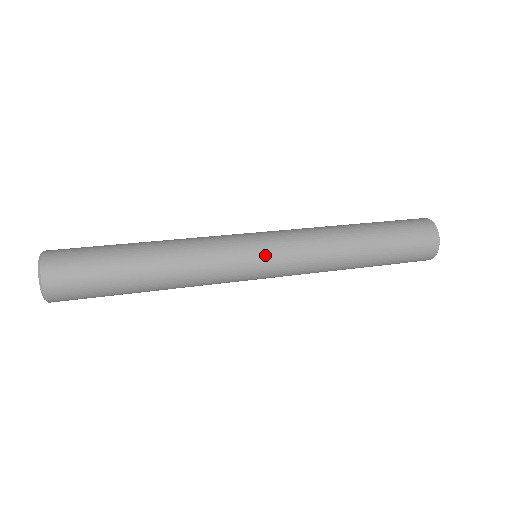
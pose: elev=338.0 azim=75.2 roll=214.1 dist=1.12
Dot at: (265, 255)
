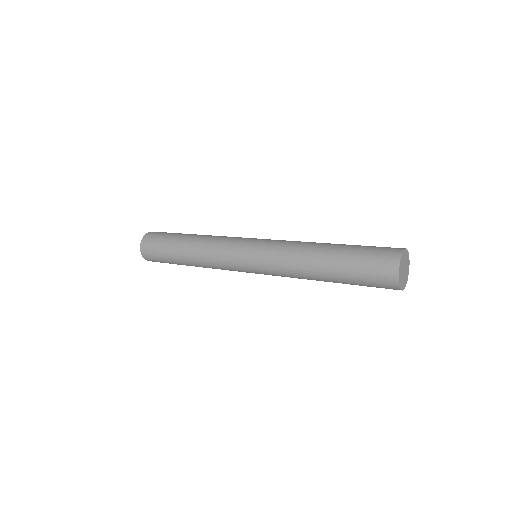
Dot at: (249, 258)
